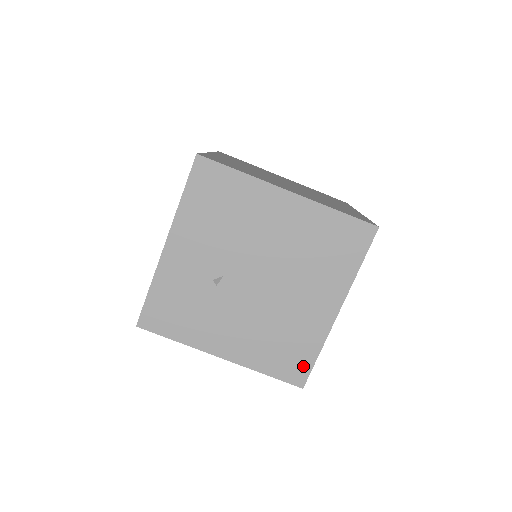
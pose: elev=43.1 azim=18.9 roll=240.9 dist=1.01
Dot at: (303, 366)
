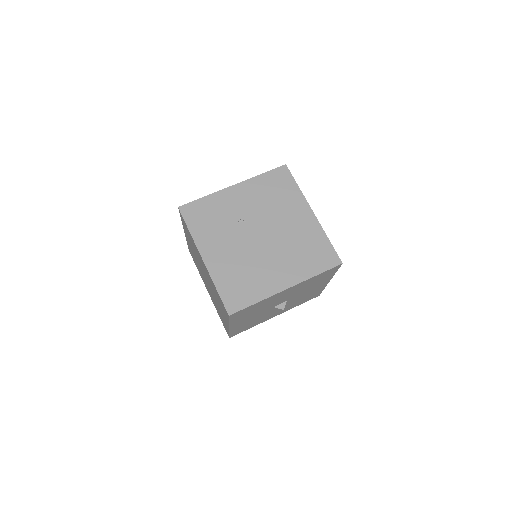
Dot at: (241, 302)
